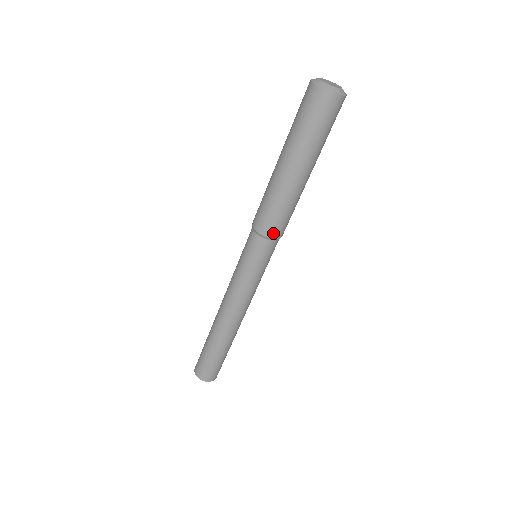
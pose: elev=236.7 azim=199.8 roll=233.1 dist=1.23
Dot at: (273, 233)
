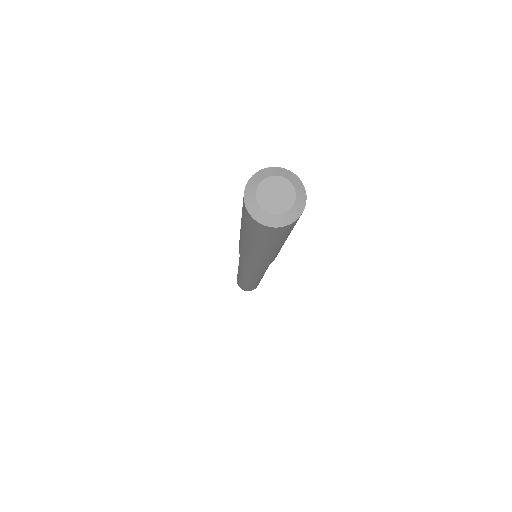
Dot at: occluded
